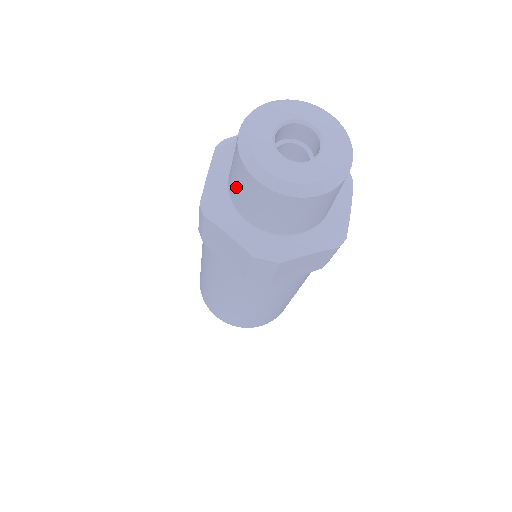
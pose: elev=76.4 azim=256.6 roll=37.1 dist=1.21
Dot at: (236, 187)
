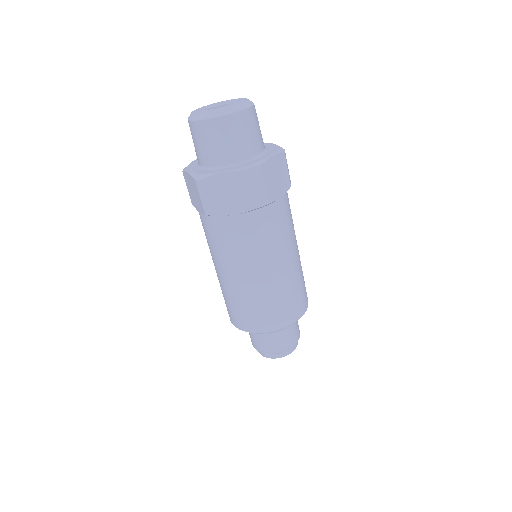
Dot at: (207, 148)
